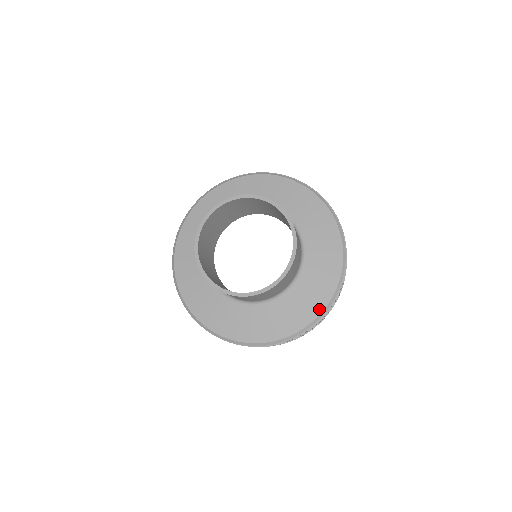
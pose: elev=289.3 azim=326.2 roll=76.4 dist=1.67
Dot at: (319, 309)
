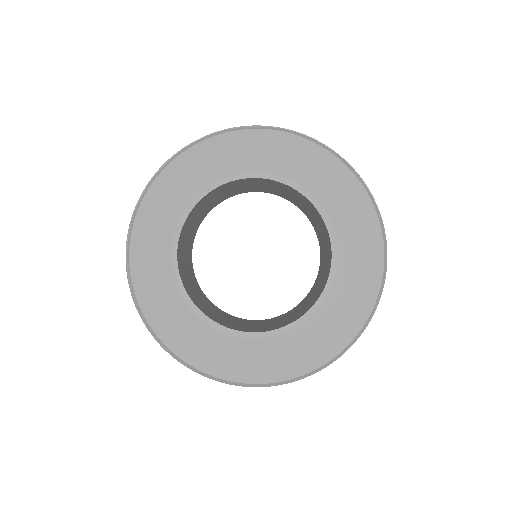
Dot at: (378, 247)
